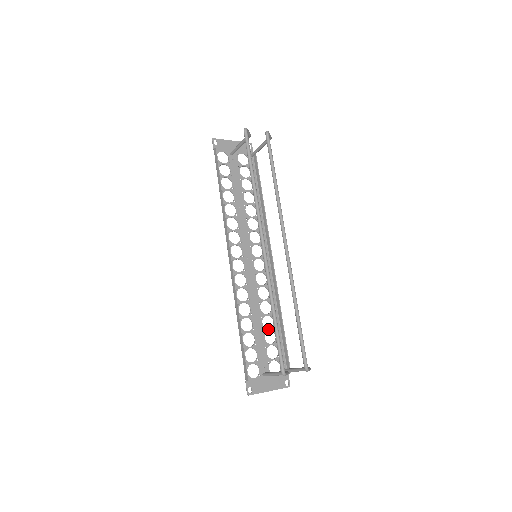
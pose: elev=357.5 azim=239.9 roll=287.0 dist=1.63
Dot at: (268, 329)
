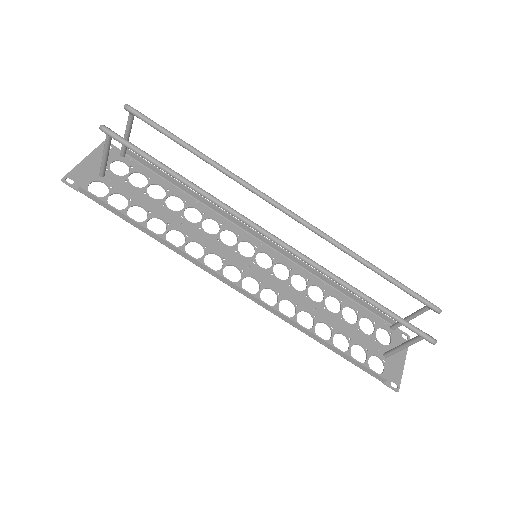
Dot at: (340, 311)
